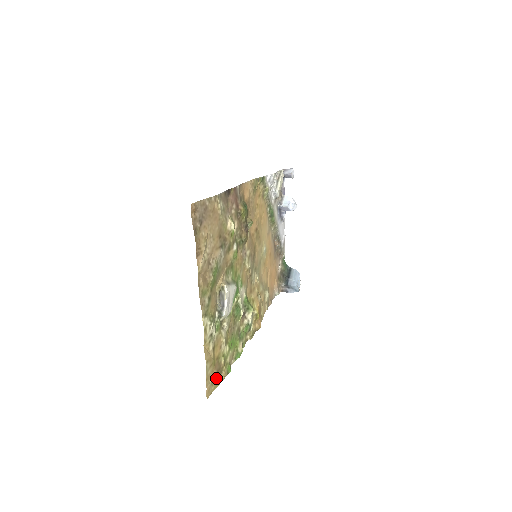
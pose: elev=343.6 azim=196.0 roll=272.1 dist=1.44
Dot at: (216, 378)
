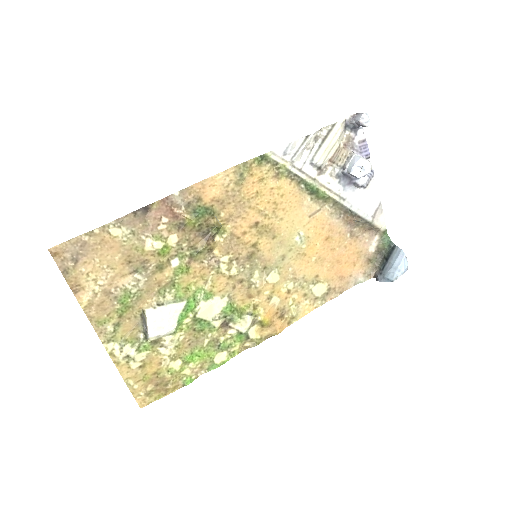
Dot at: (156, 390)
